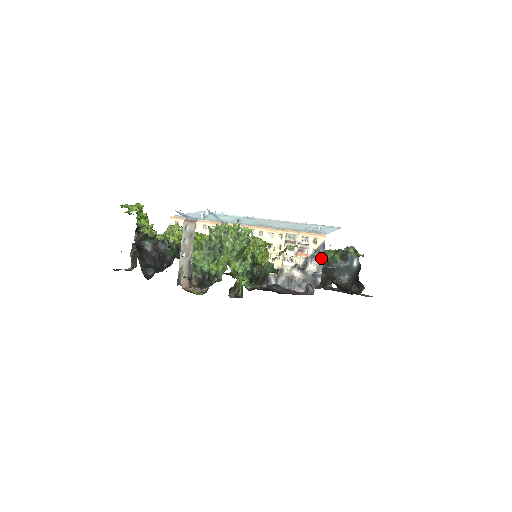
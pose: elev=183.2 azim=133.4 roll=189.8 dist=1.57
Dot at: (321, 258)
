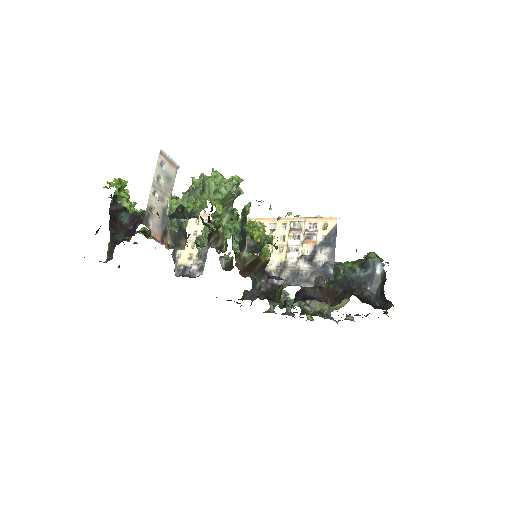
Dot at: (333, 245)
